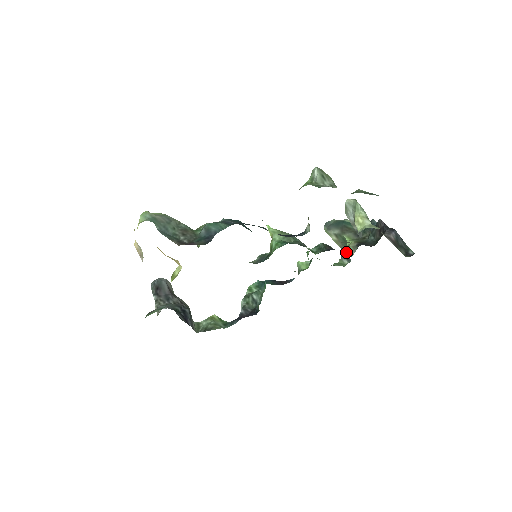
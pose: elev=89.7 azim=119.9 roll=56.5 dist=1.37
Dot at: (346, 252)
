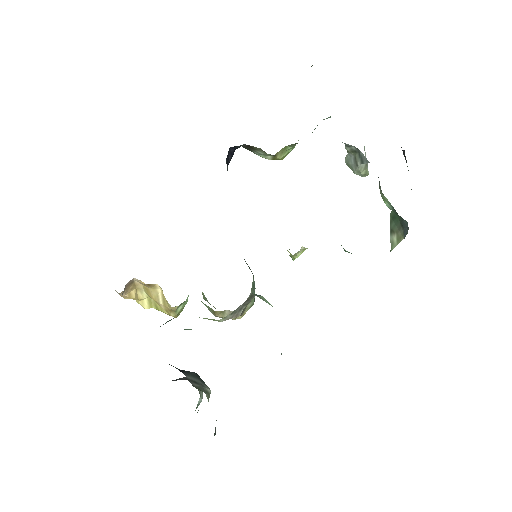
Dot at: (402, 225)
